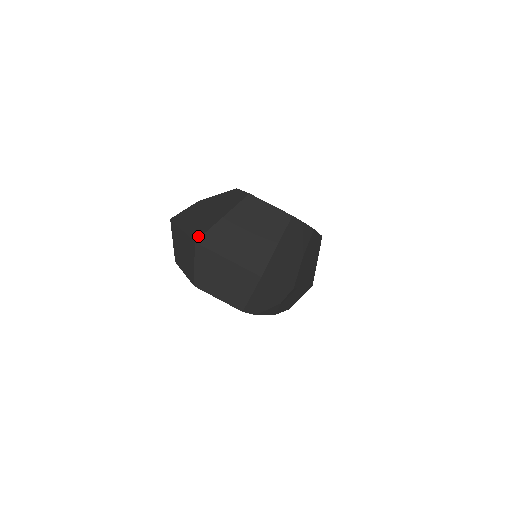
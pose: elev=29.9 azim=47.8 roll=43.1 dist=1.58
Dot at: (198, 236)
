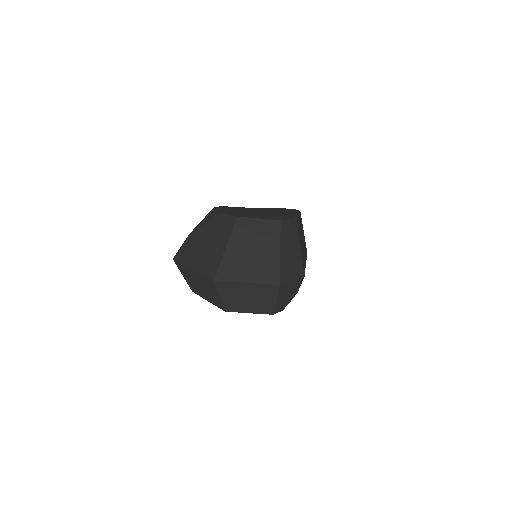
Dot at: (214, 274)
